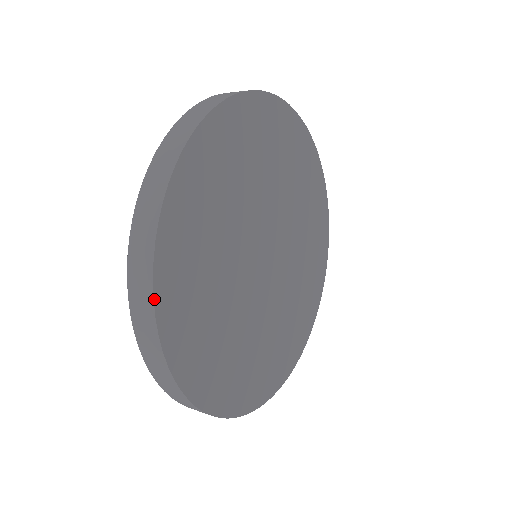
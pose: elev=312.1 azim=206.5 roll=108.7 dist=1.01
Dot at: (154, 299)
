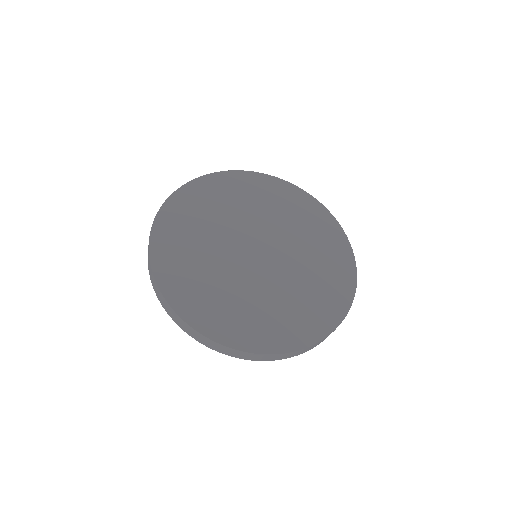
Dot at: (159, 289)
